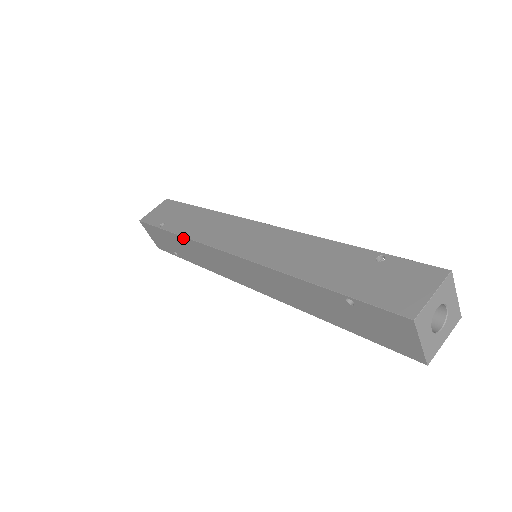
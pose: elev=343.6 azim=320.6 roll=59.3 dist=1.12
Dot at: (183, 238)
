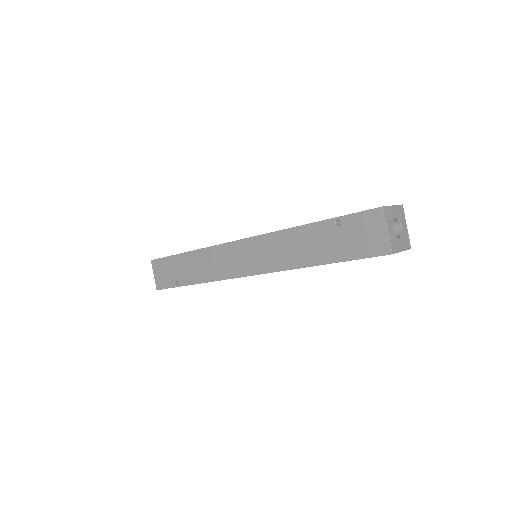
Dot at: (195, 252)
